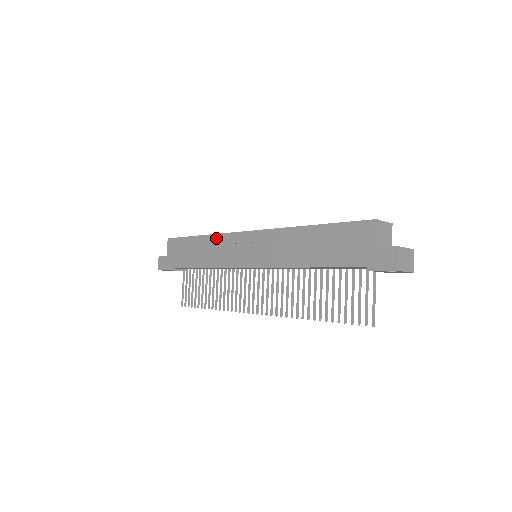
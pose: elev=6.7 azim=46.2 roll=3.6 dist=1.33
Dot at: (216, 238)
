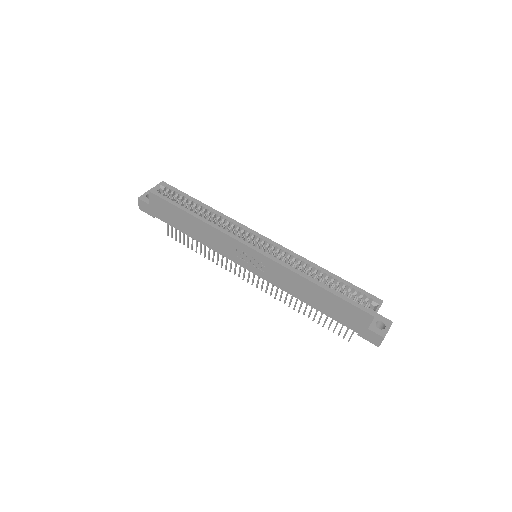
Dot at: (215, 231)
